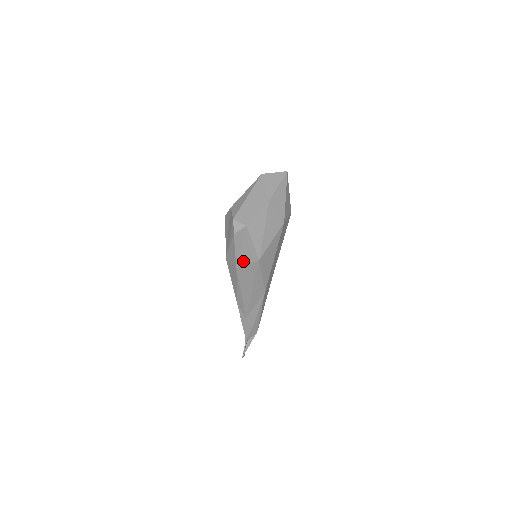
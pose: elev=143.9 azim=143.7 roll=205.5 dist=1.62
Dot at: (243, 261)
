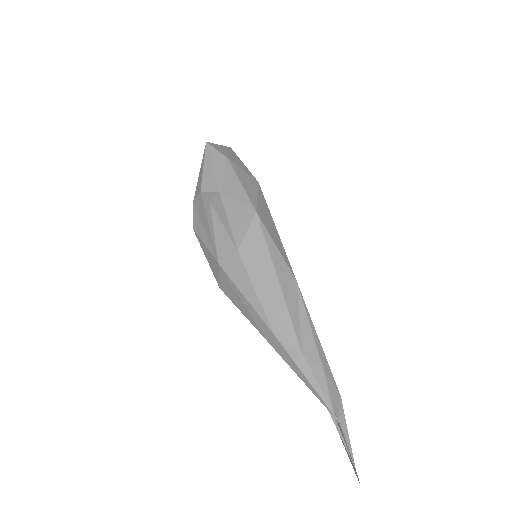
Dot at: (240, 233)
